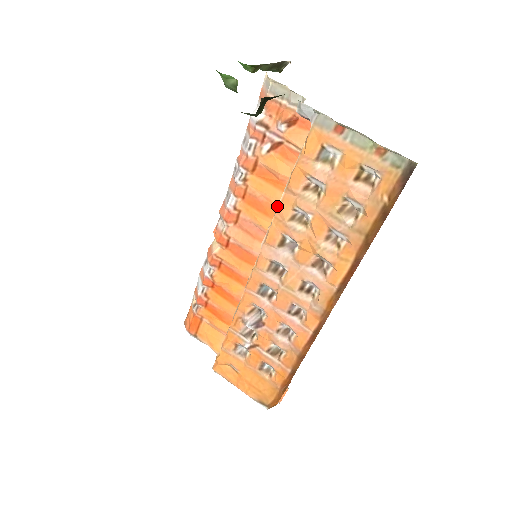
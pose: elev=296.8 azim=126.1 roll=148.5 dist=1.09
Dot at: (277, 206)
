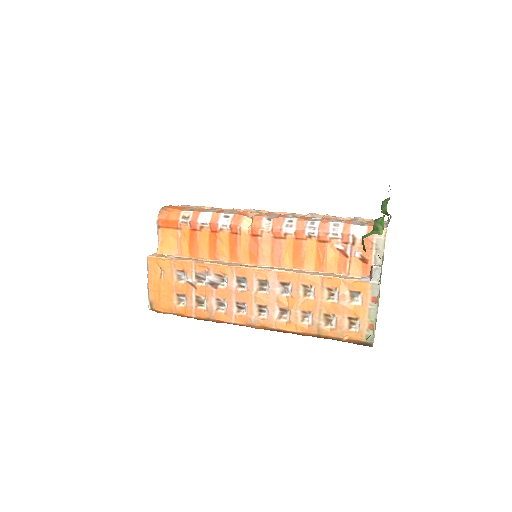
Dot at: (303, 265)
